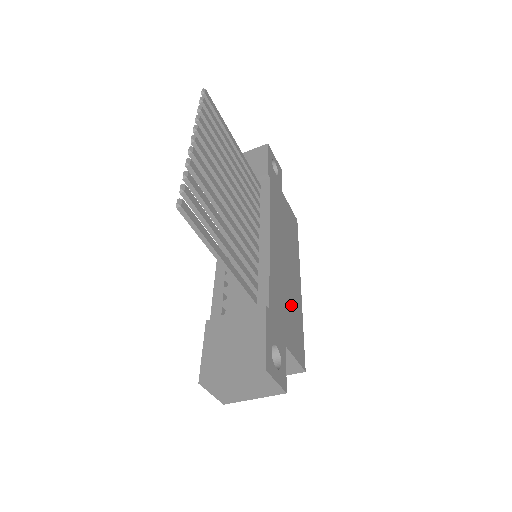
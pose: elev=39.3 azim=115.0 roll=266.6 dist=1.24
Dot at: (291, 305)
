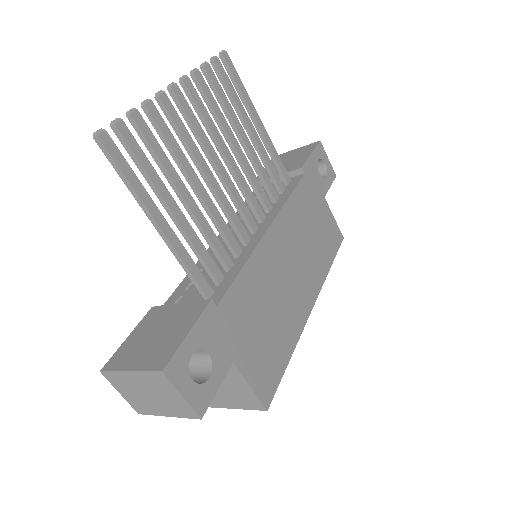
Dot at: (275, 321)
